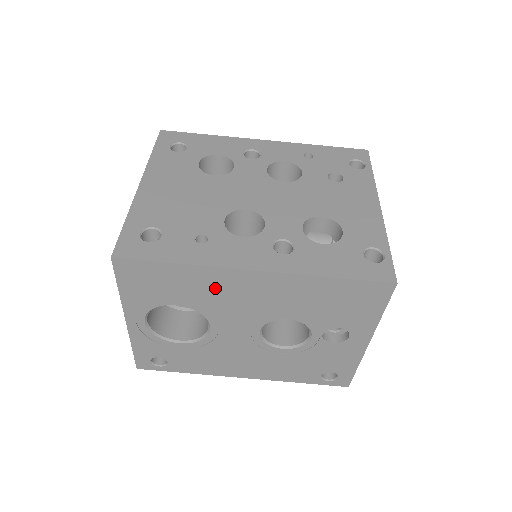
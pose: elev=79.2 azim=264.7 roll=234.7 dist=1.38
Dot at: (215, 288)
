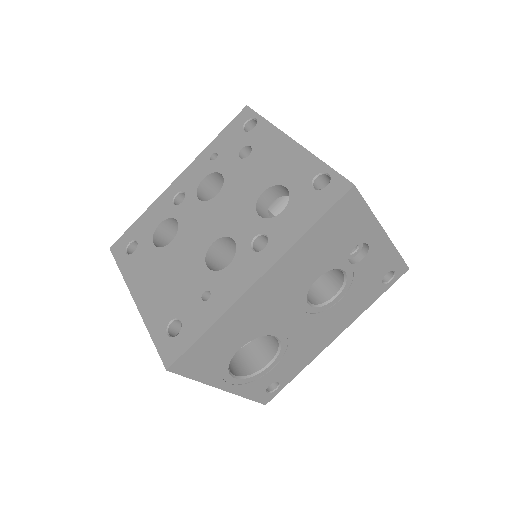
Dot at: (248, 315)
